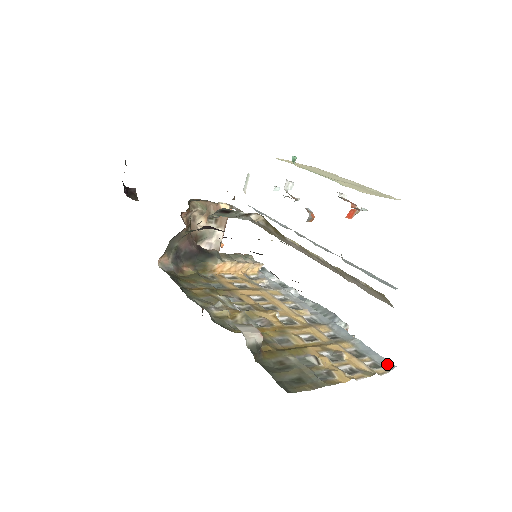
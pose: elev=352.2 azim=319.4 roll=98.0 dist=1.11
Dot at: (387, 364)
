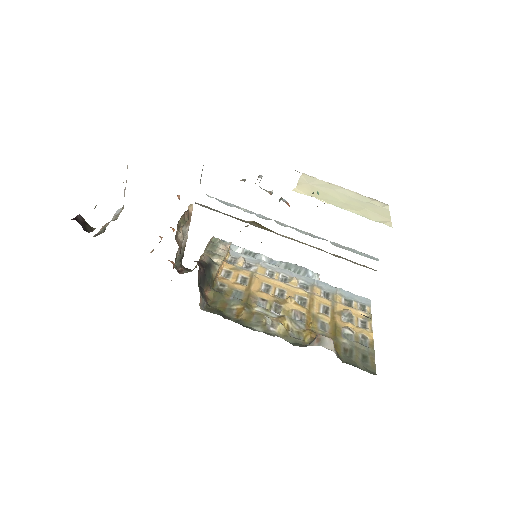
Dot at: (366, 301)
